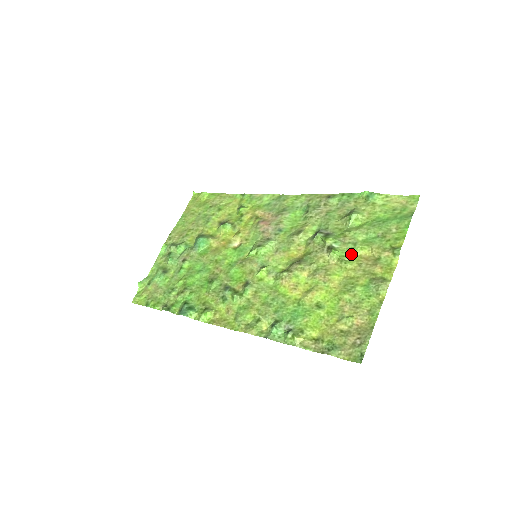
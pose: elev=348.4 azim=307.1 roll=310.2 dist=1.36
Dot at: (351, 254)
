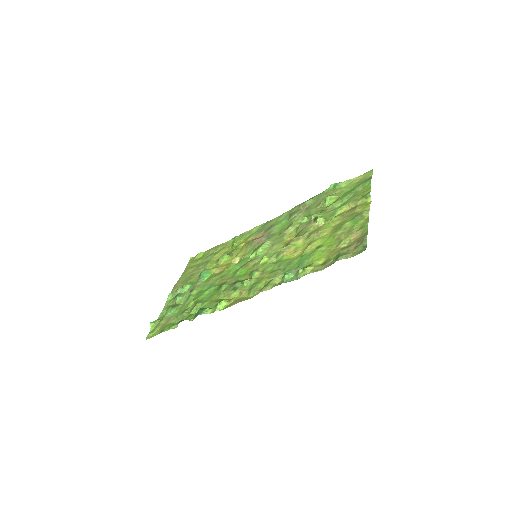
Dot at: (334, 215)
